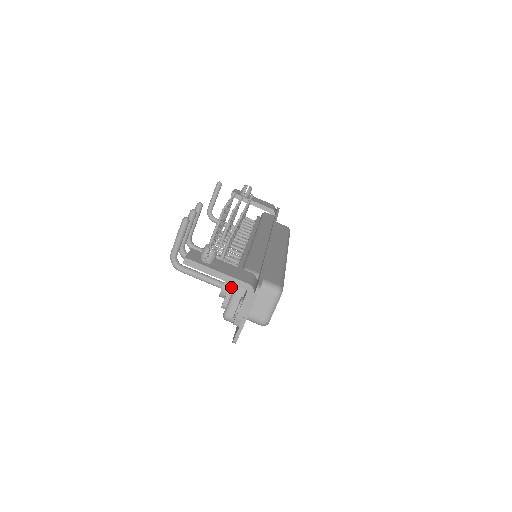
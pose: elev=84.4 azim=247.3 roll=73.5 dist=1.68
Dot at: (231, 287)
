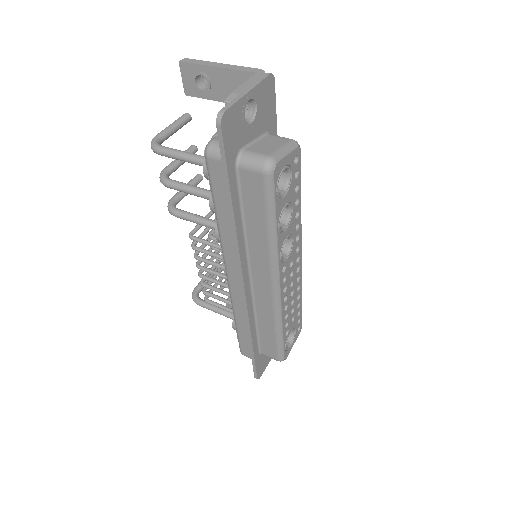
Dot at: occluded
